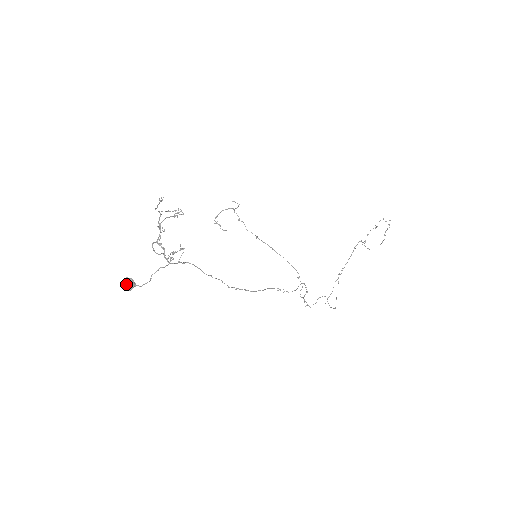
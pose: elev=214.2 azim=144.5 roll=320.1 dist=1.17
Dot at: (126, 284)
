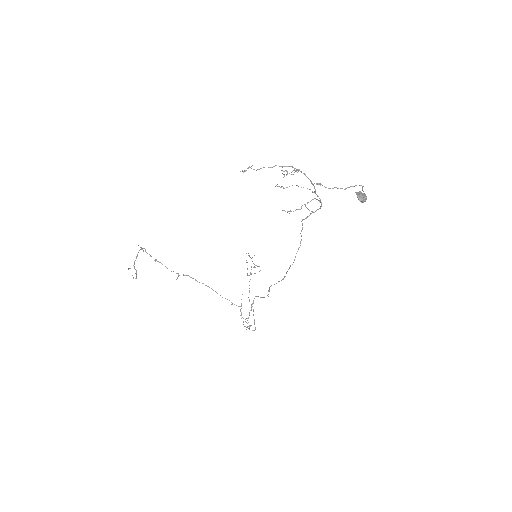
Dot at: (364, 195)
